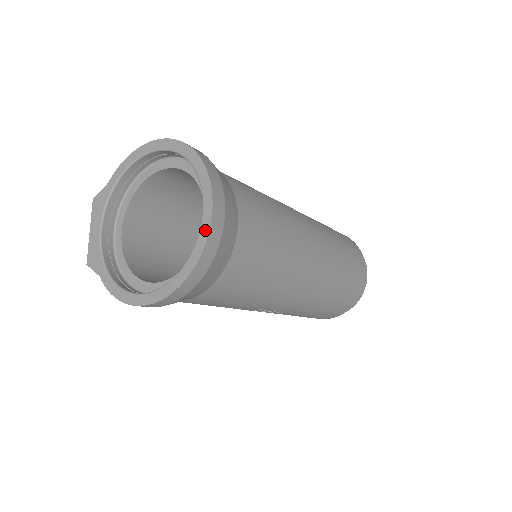
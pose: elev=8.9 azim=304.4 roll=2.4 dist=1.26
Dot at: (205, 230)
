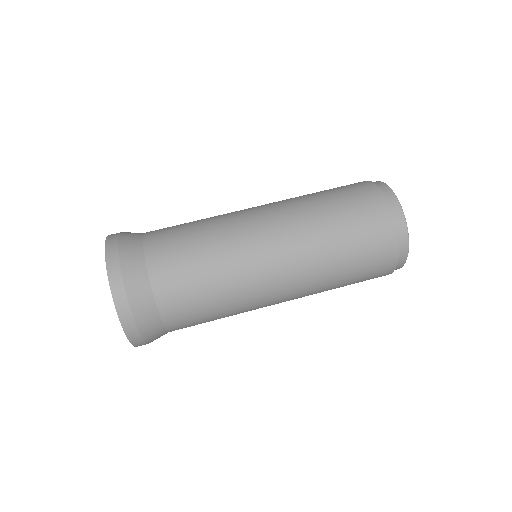
Dot at: (122, 325)
